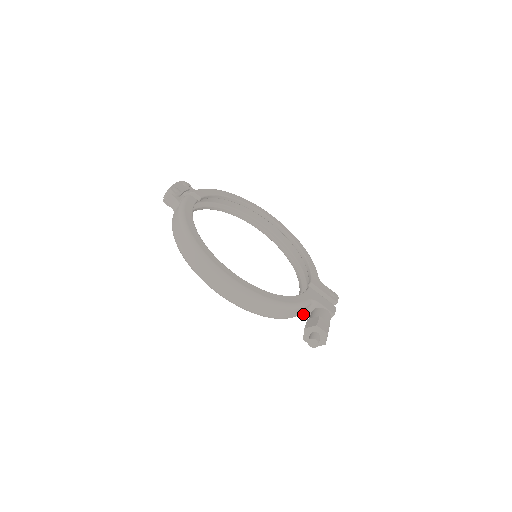
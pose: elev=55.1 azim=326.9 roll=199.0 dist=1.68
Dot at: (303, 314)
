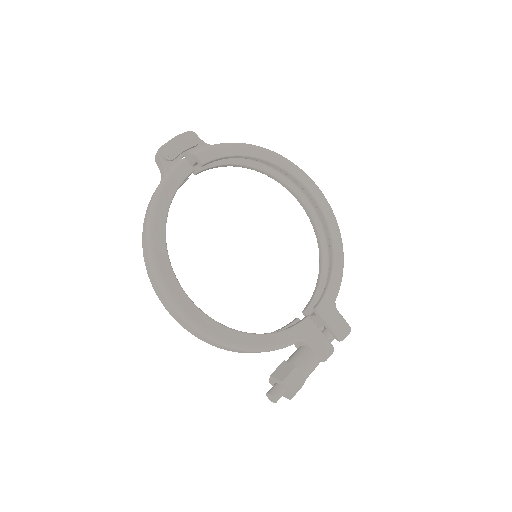
Dot at: occluded
